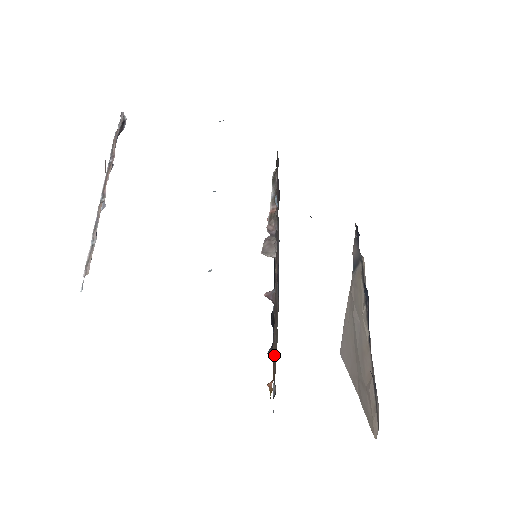
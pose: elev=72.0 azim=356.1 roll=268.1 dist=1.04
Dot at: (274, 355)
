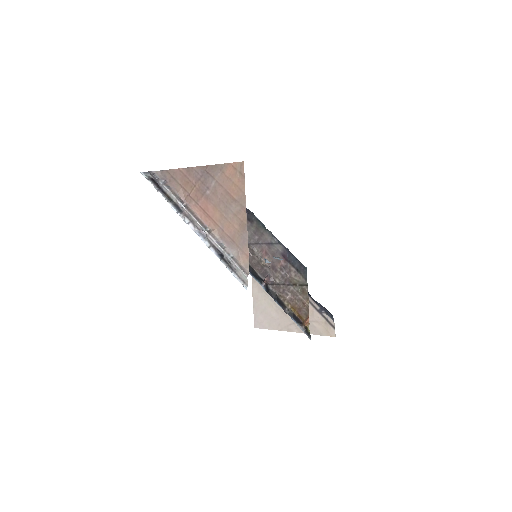
Dot at: (298, 306)
